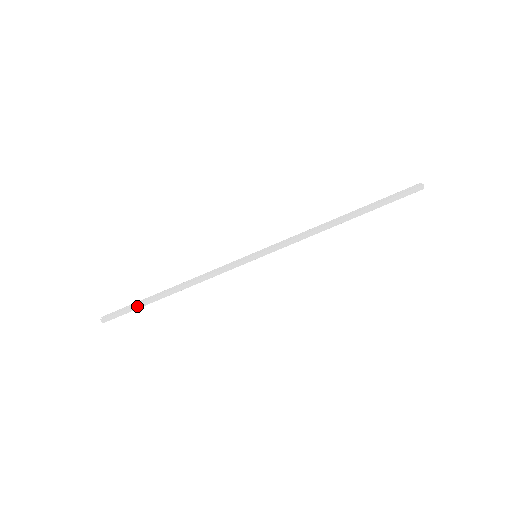
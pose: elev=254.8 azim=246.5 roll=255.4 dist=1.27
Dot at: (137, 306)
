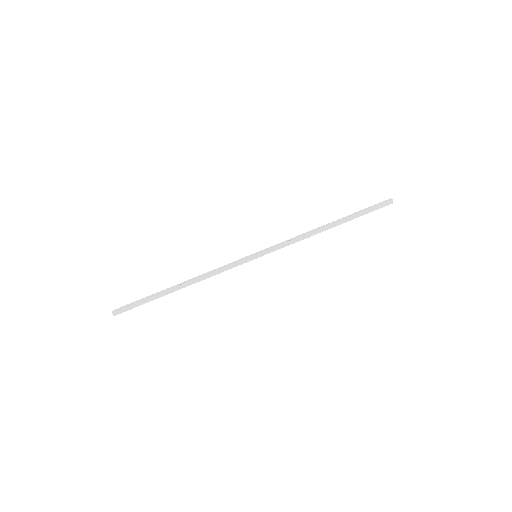
Dot at: (147, 300)
